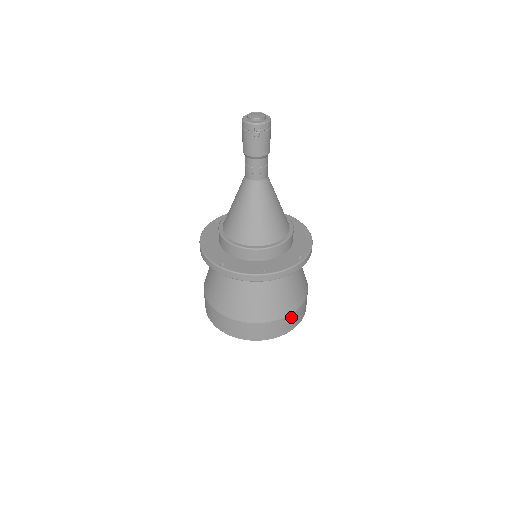
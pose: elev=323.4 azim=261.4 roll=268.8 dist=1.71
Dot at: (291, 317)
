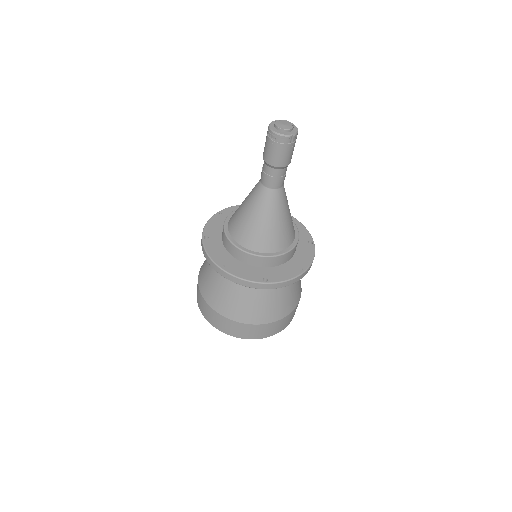
Dot at: (241, 326)
